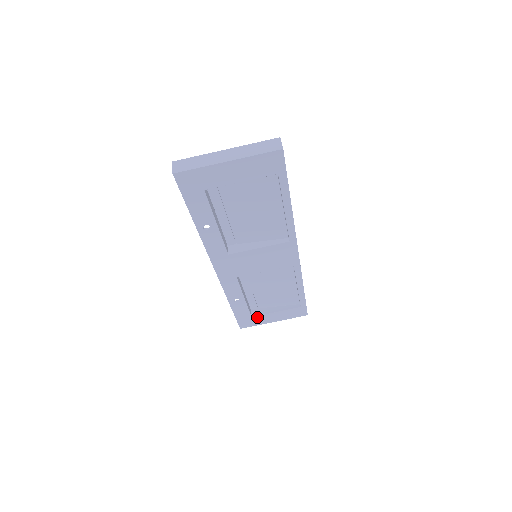
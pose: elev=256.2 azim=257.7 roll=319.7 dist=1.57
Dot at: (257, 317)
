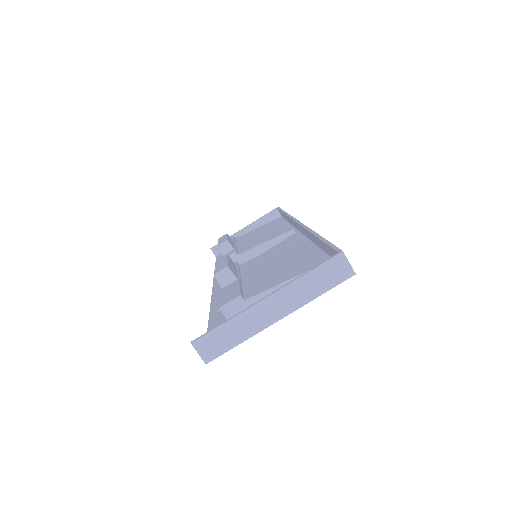
Dot at: occluded
